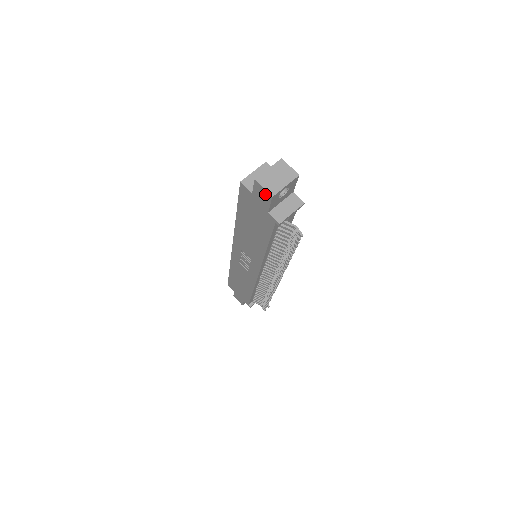
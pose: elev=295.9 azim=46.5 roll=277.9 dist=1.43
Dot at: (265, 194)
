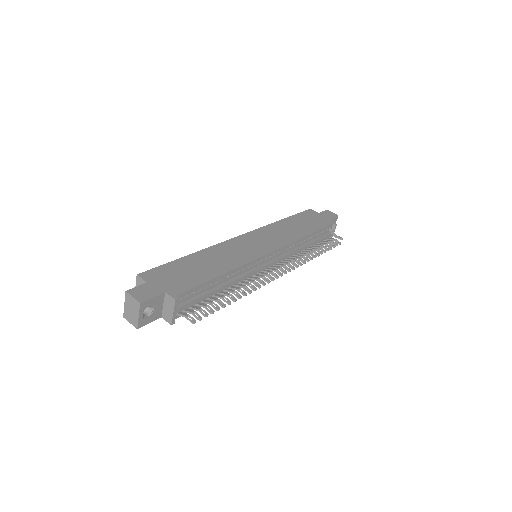
Dot at: occluded
